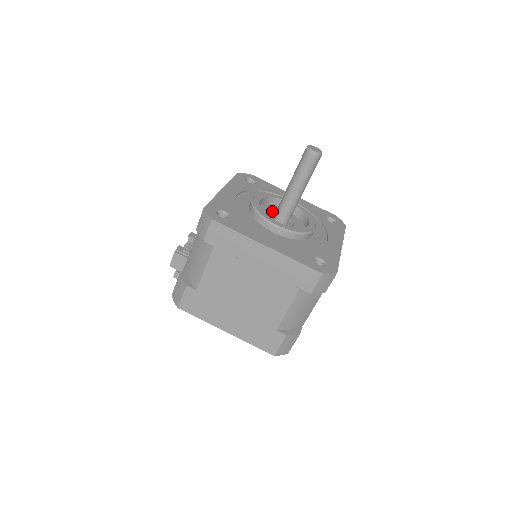
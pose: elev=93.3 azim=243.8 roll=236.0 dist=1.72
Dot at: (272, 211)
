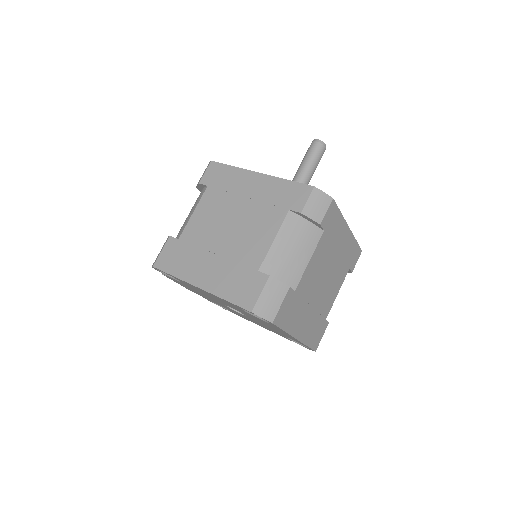
Dot at: occluded
